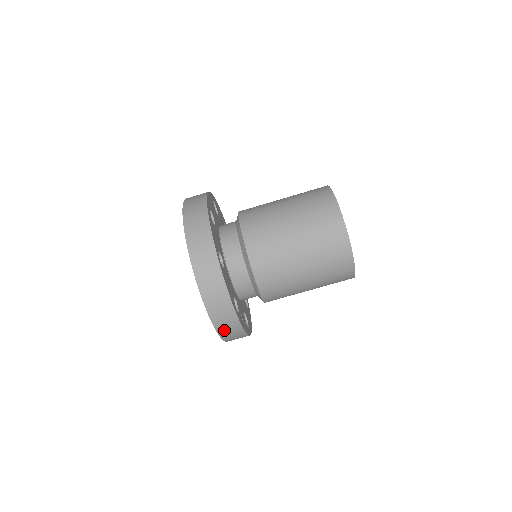
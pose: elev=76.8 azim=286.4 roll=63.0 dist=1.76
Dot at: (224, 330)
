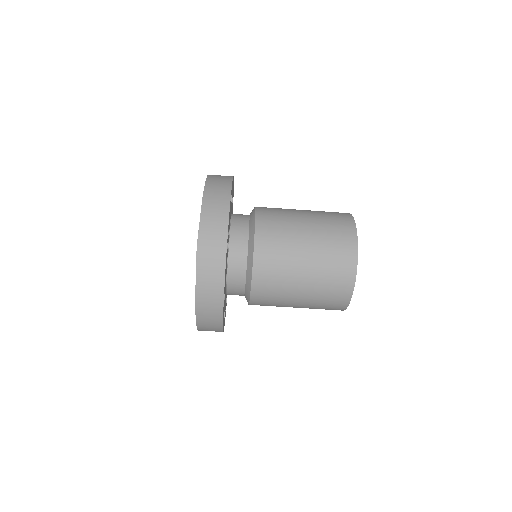
Dot at: occluded
